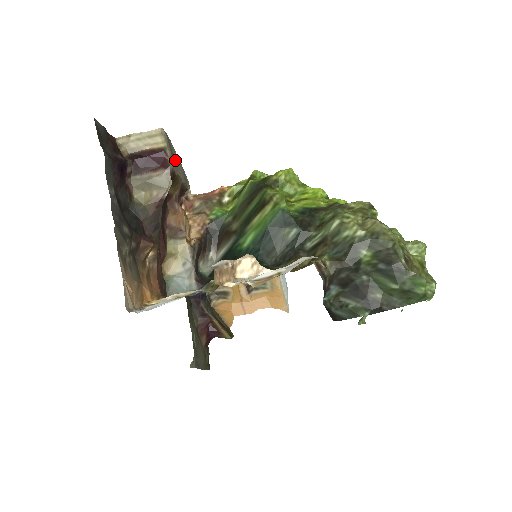
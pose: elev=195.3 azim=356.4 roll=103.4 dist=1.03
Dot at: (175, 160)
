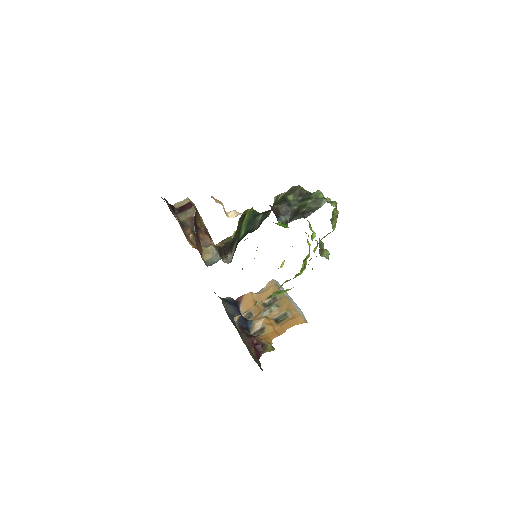
Dot at: occluded
